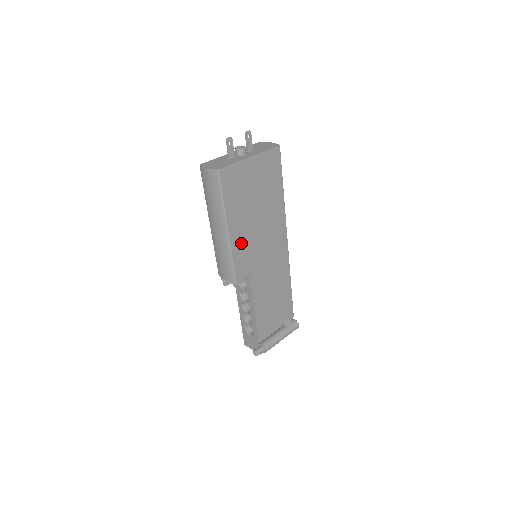
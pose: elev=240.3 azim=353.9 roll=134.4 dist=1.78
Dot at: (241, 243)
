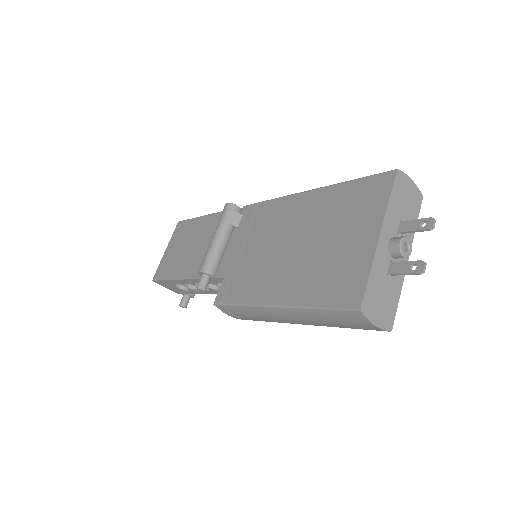
Dot at: occluded
